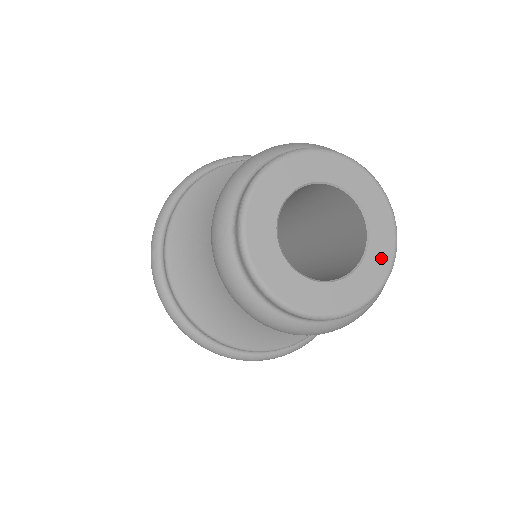
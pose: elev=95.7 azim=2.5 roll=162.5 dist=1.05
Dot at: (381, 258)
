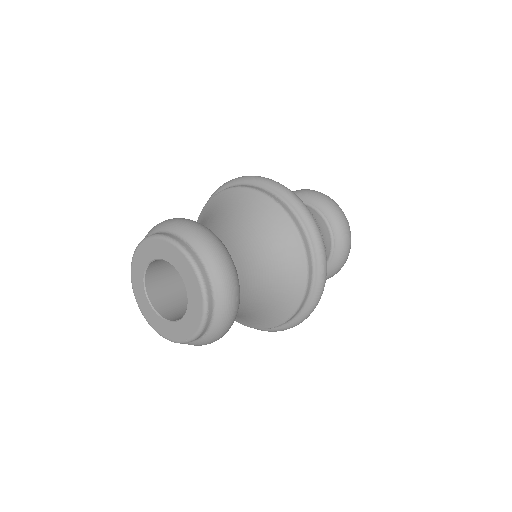
Dot at: (196, 312)
